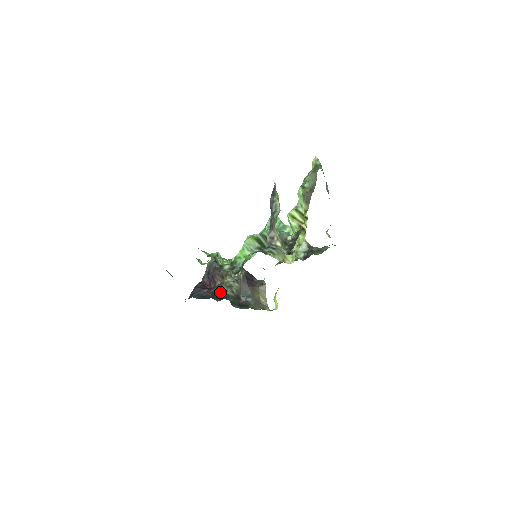
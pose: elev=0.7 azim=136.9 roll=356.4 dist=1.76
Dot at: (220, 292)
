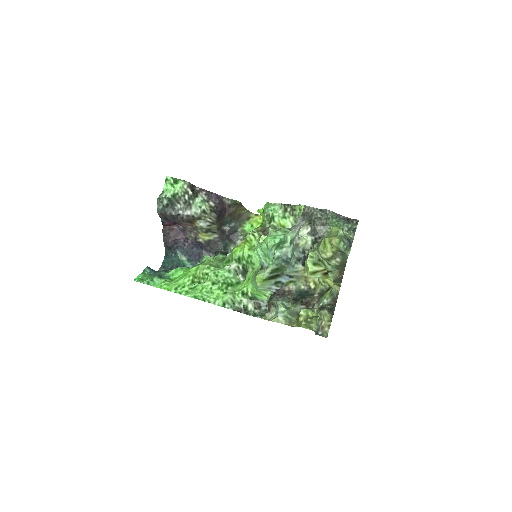
Dot at: (203, 243)
